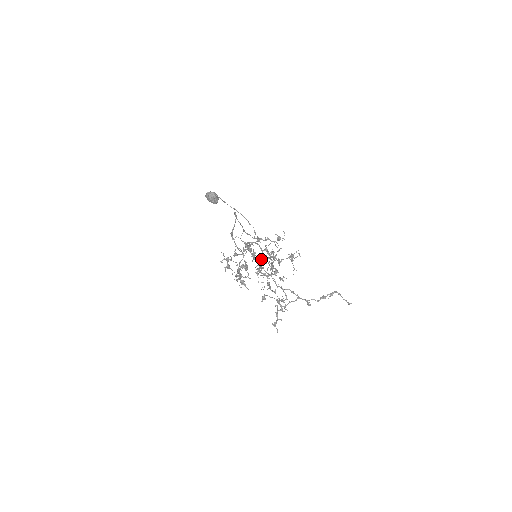
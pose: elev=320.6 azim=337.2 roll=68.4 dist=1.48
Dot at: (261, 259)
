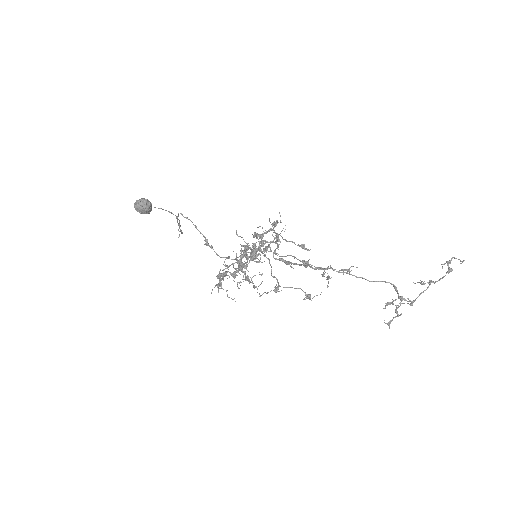
Dot at: (280, 258)
